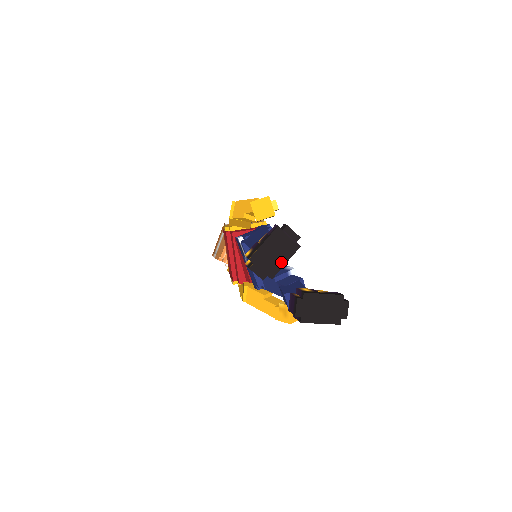
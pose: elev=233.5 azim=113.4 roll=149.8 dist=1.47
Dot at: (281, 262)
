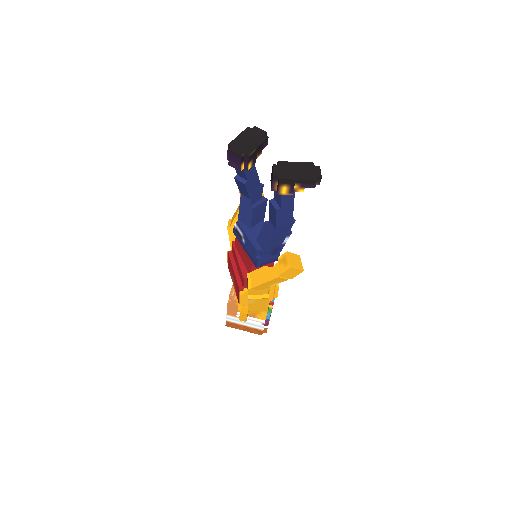
Dot at: (254, 146)
